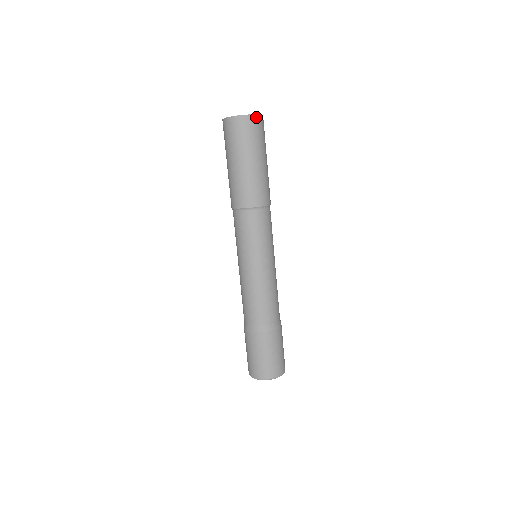
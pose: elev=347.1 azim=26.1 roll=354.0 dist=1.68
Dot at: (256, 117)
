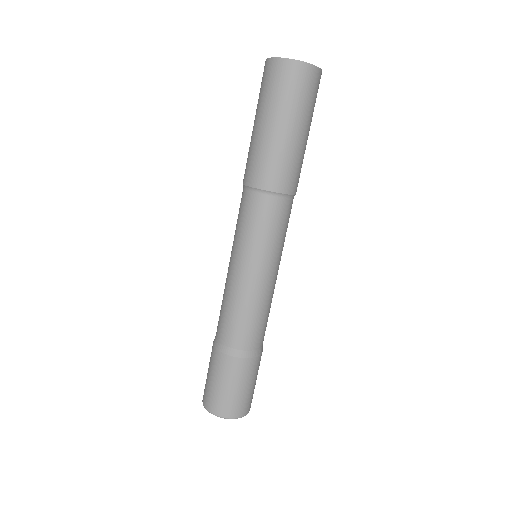
Dot at: (308, 67)
